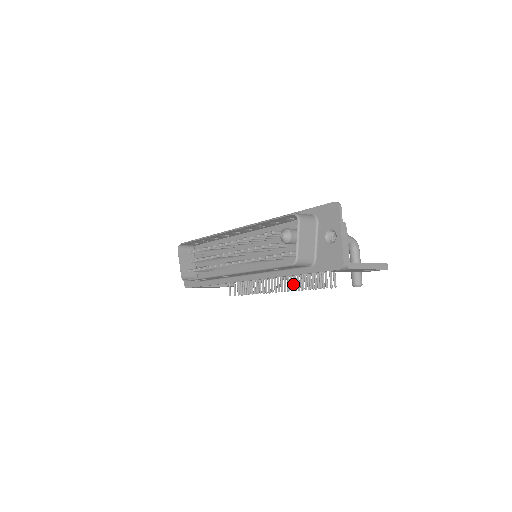
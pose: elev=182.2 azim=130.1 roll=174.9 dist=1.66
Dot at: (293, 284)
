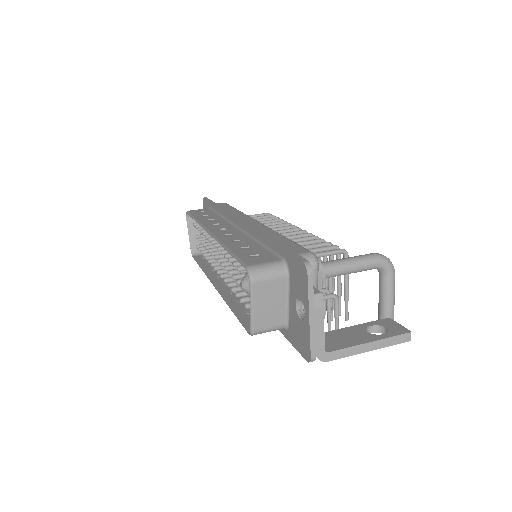
Dot at: occluded
